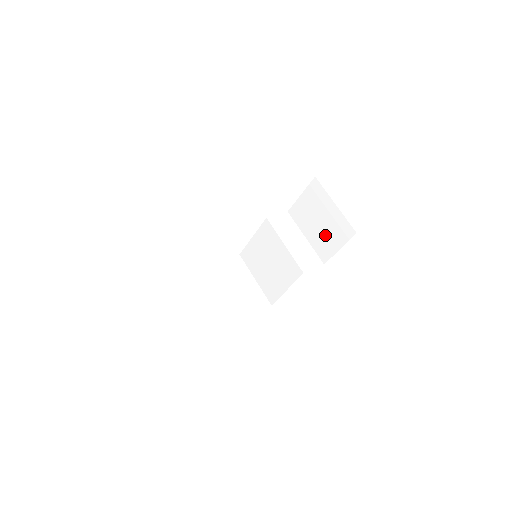
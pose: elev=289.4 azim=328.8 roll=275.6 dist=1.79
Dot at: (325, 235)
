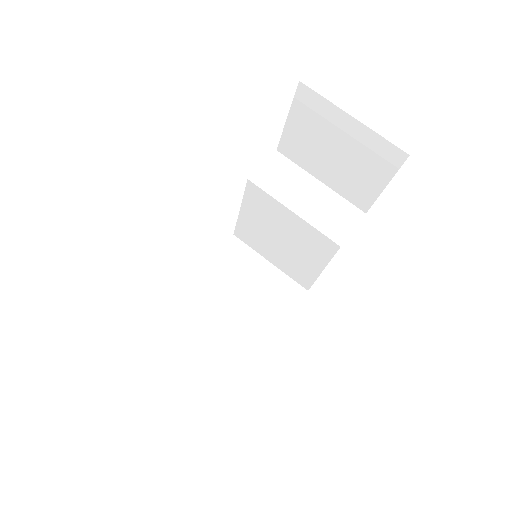
Dot at: (352, 171)
